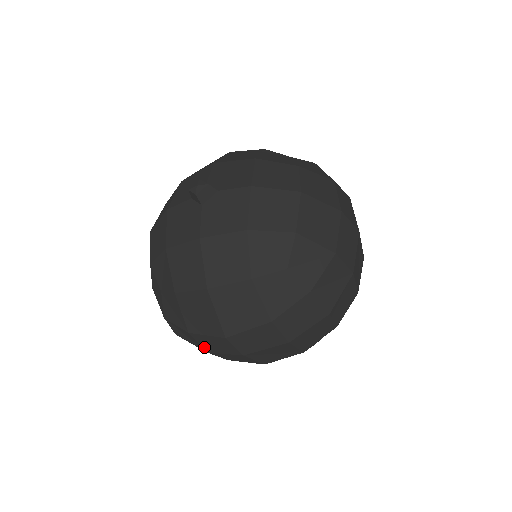
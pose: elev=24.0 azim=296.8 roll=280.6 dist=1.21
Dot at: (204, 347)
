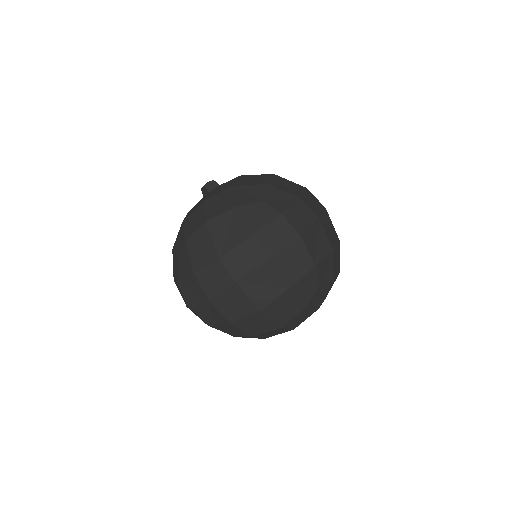
Dot at: (207, 292)
